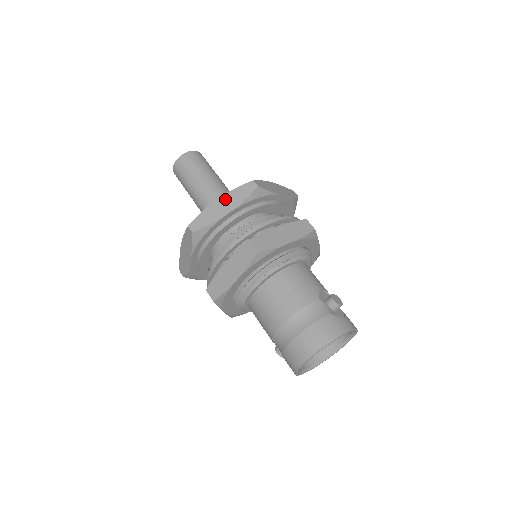
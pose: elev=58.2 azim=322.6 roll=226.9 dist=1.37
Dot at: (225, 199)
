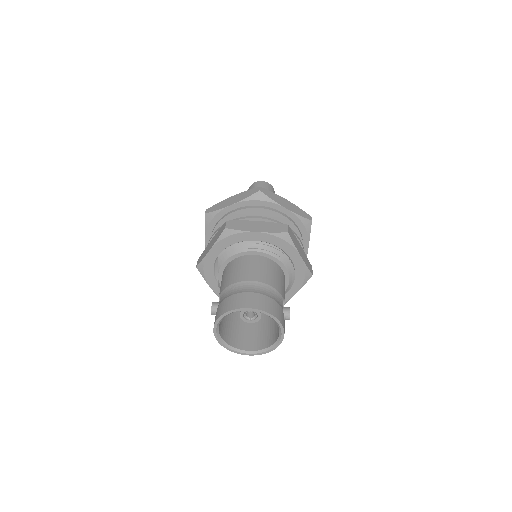
Dot at: (290, 204)
